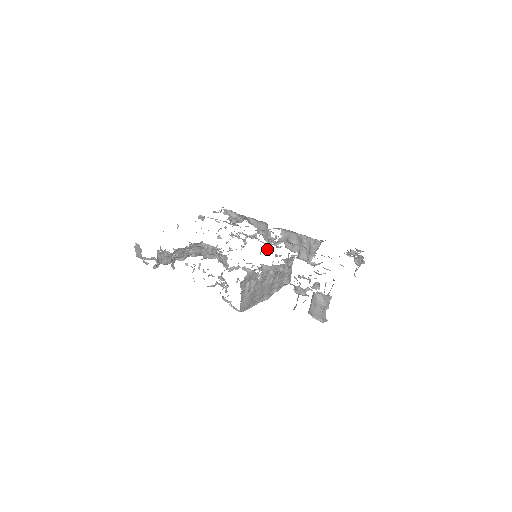
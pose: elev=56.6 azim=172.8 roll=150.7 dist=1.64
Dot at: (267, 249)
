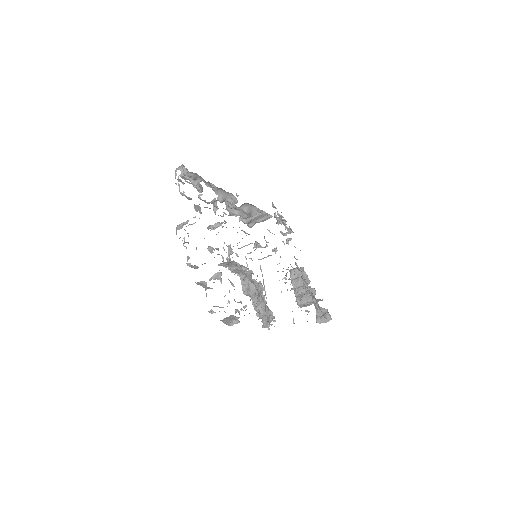
Dot at: (259, 244)
